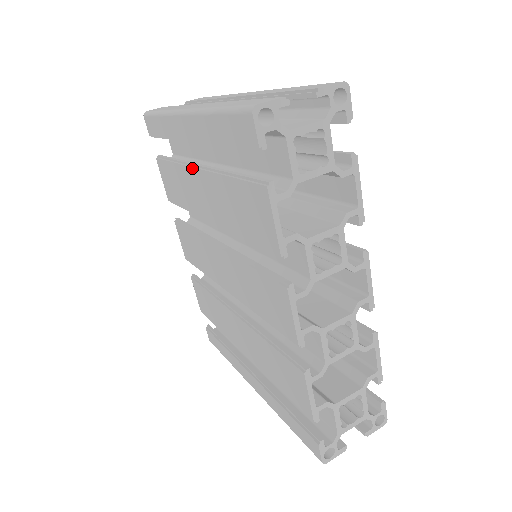
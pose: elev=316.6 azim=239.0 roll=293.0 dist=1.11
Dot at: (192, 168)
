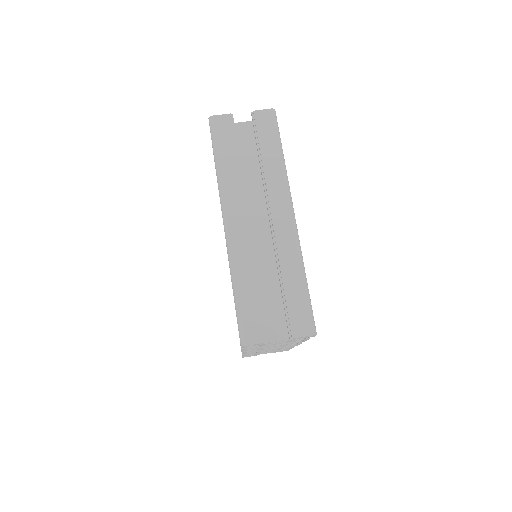
Dot at: occluded
